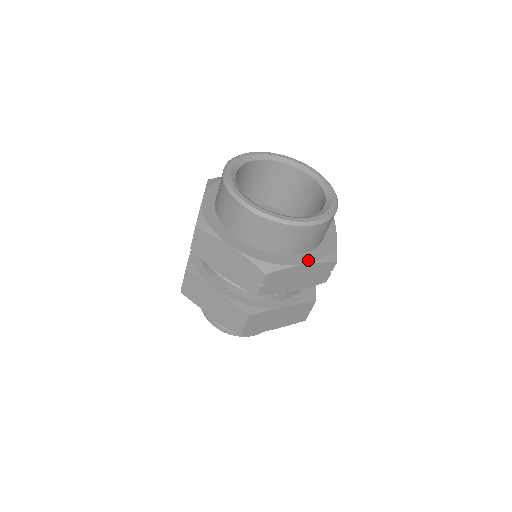
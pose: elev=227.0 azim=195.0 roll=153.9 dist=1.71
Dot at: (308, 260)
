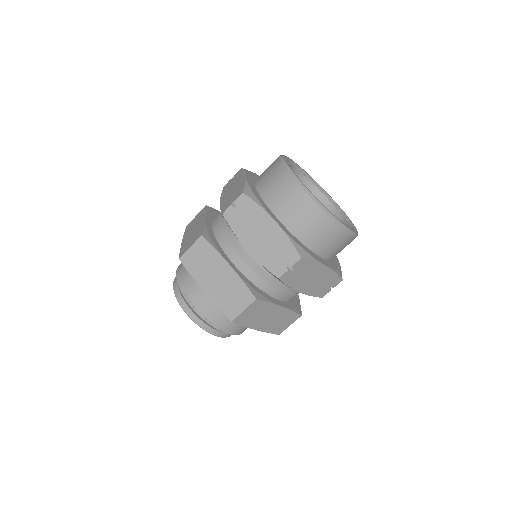
Dot at: (328, 265)
